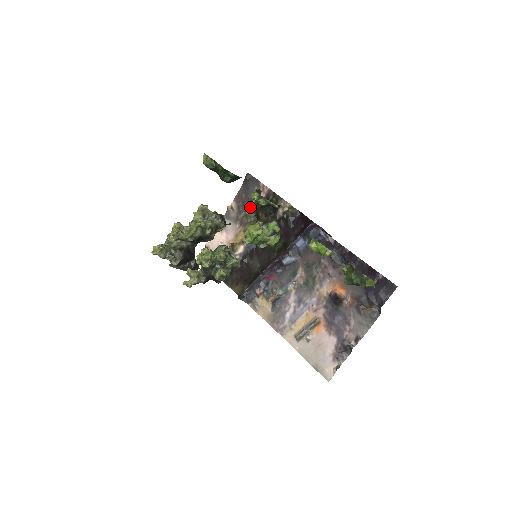
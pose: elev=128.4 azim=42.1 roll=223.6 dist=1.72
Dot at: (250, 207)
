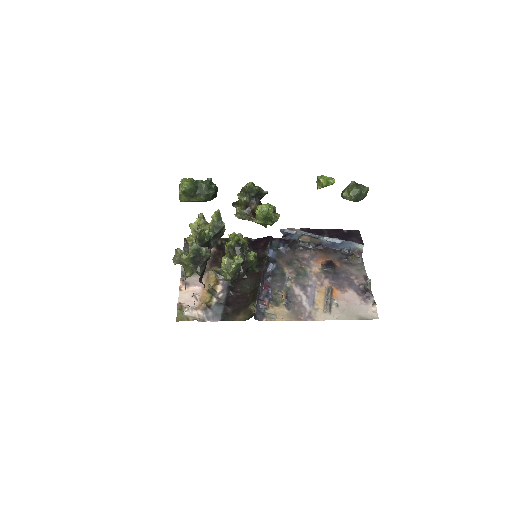
Dot at: (239, 208)
